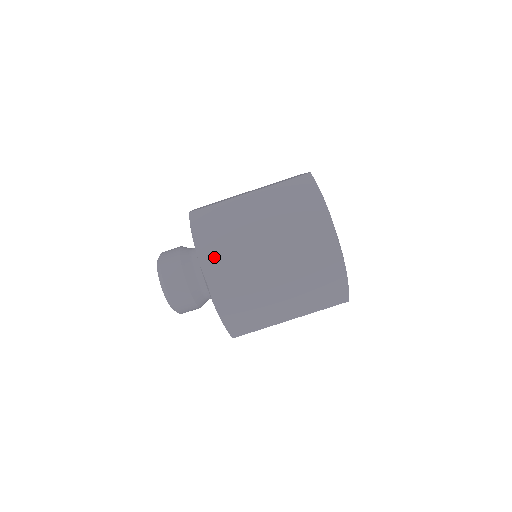
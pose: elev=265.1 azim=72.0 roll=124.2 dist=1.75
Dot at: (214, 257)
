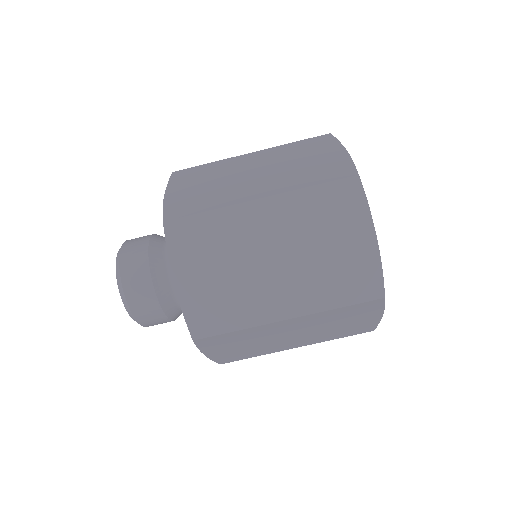
Dot at: (184, 199)
